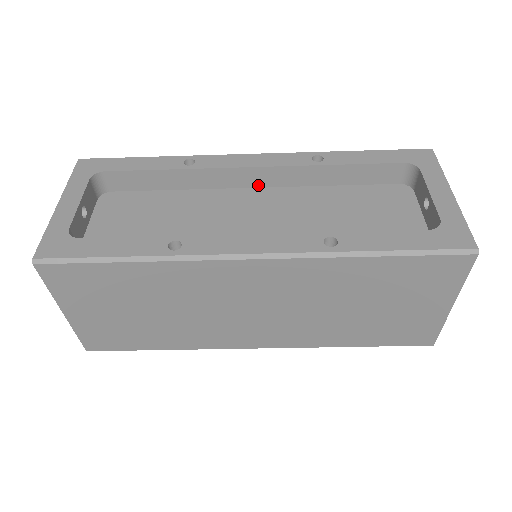
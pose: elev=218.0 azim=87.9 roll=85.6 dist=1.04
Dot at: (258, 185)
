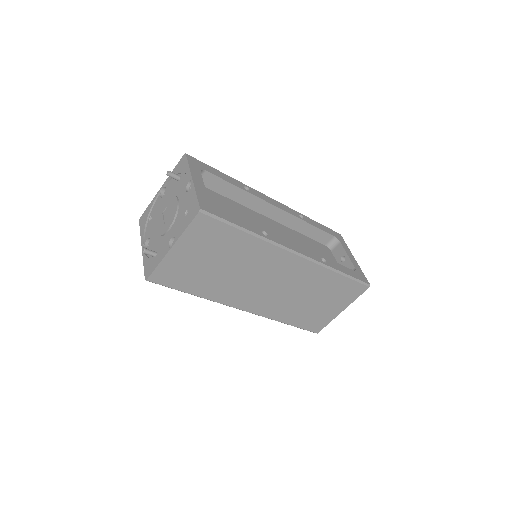
Dot at: (270, 217)
